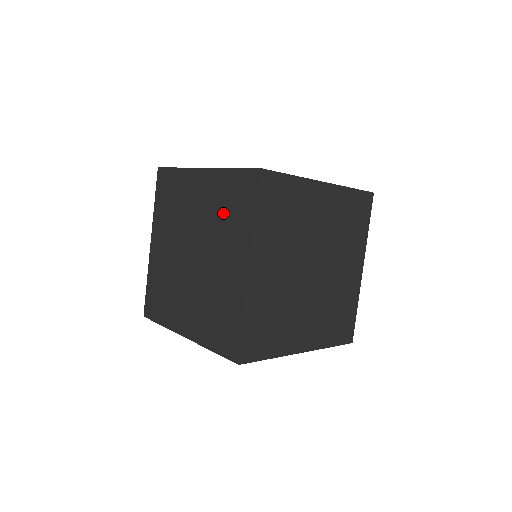
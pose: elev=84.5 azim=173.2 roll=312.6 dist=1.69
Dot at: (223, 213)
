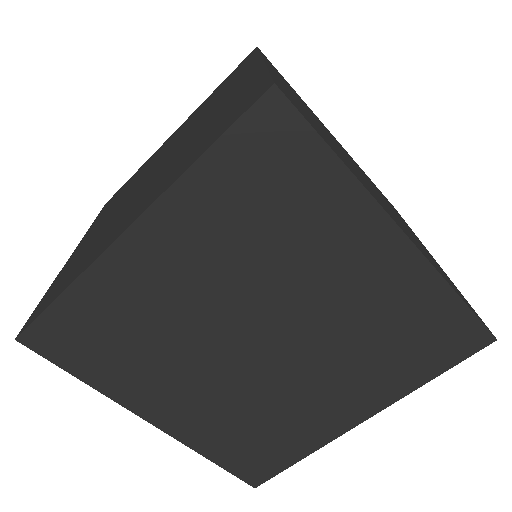
Dot at: occluded
